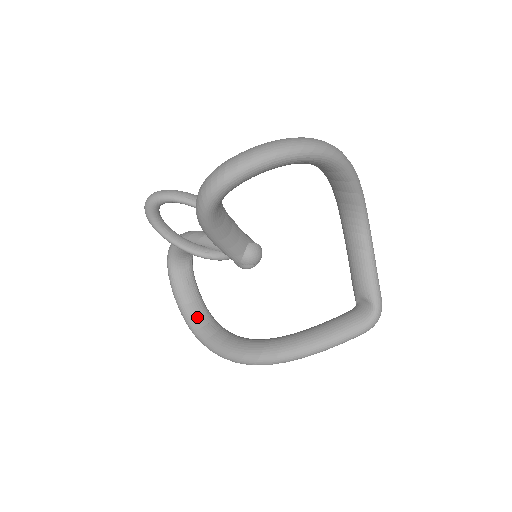
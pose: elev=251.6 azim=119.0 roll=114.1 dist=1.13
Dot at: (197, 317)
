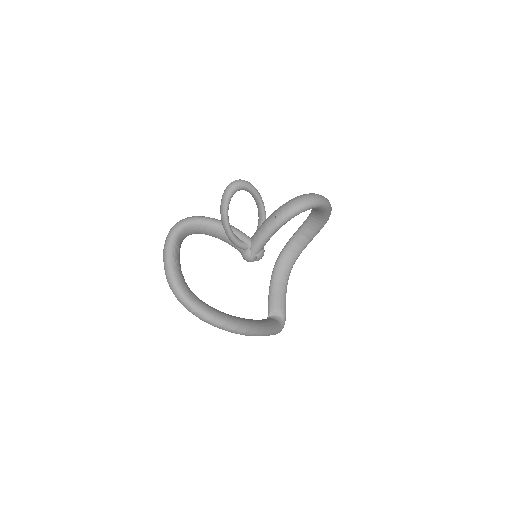
Dot at: (185, 283)
